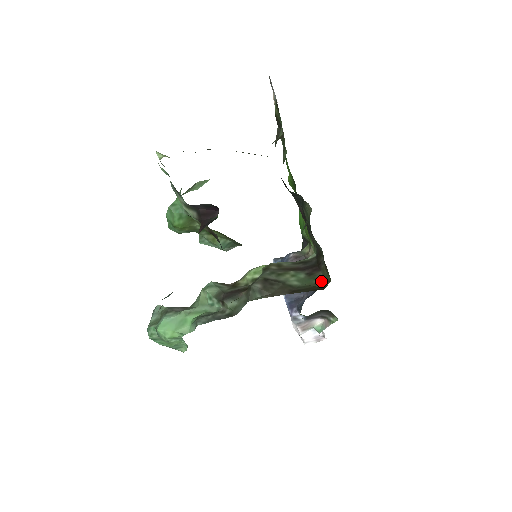
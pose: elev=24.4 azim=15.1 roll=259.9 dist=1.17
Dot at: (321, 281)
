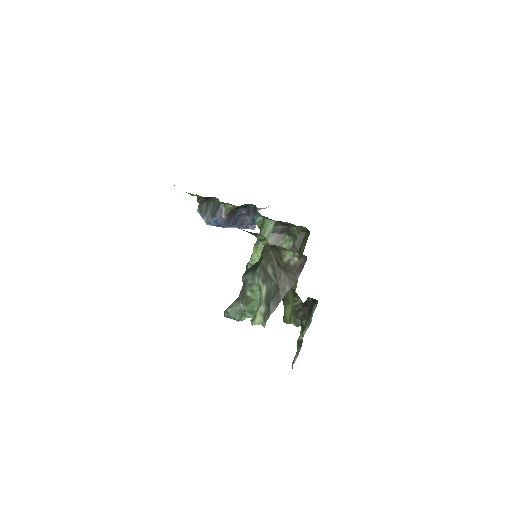
Dot at: (299, 230)
